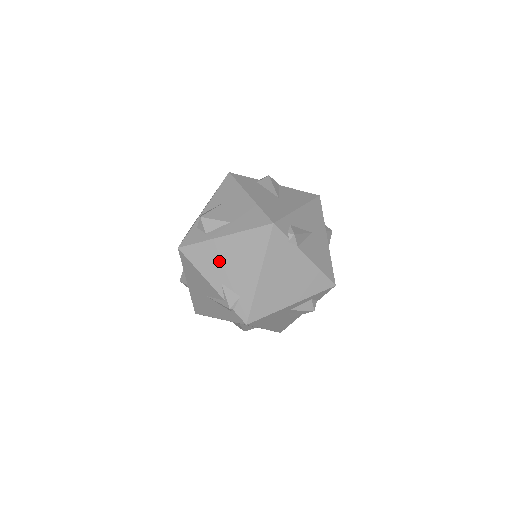
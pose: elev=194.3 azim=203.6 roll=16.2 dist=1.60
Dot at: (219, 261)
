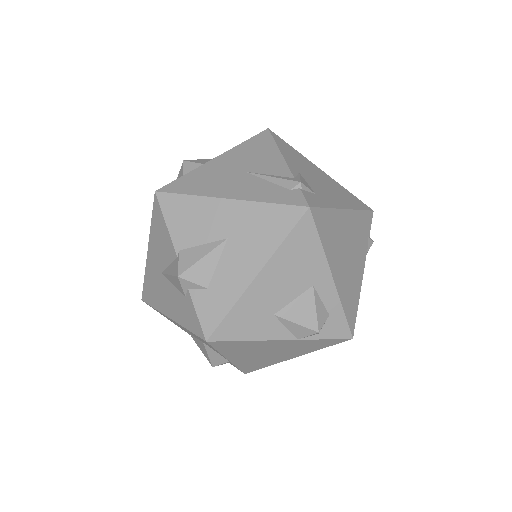
Dot at: (307, 168)
